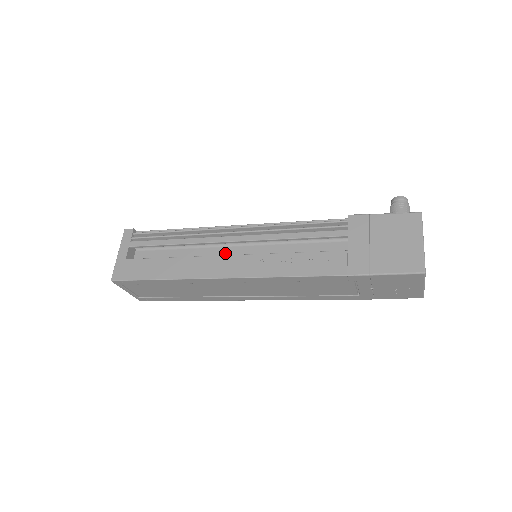
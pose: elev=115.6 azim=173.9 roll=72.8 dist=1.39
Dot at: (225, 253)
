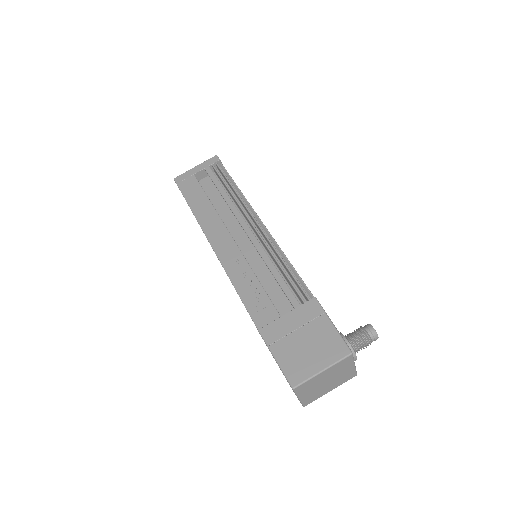
Dot at: (239, 233)
